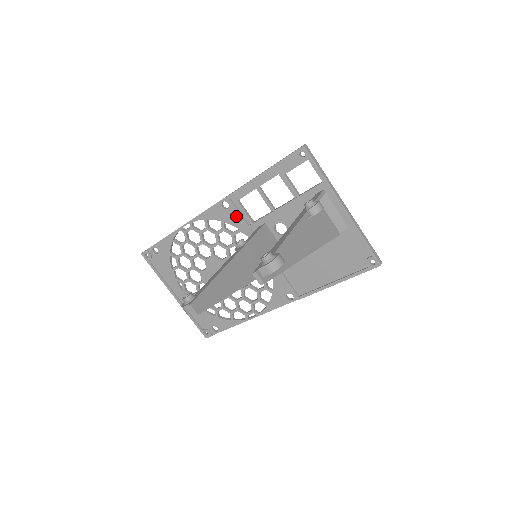
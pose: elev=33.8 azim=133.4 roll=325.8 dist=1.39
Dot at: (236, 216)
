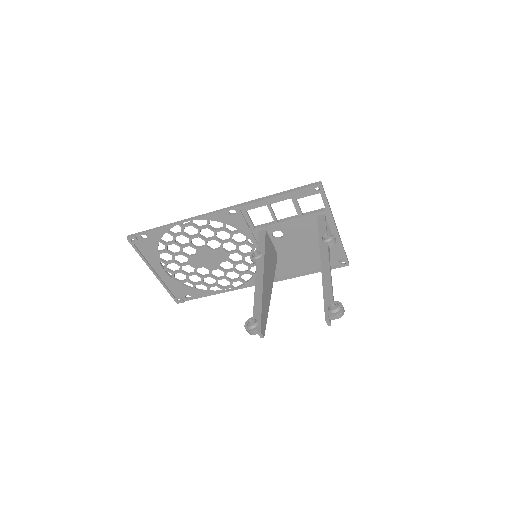
Dot at: (240, 221)
